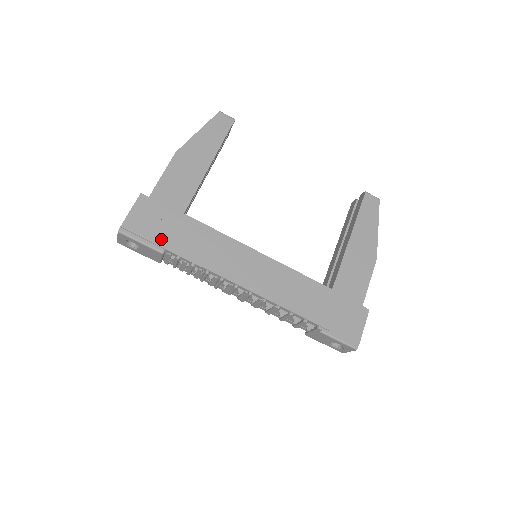
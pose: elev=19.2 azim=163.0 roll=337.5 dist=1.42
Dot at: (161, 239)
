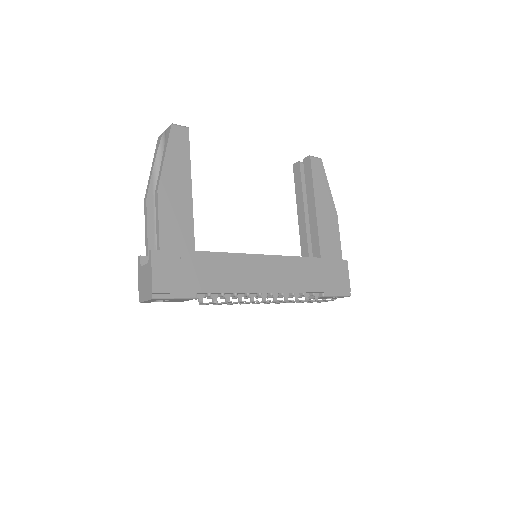
Dot at: (190, 286)
